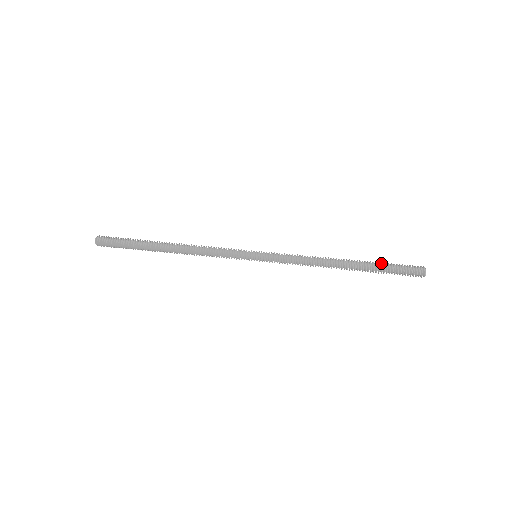
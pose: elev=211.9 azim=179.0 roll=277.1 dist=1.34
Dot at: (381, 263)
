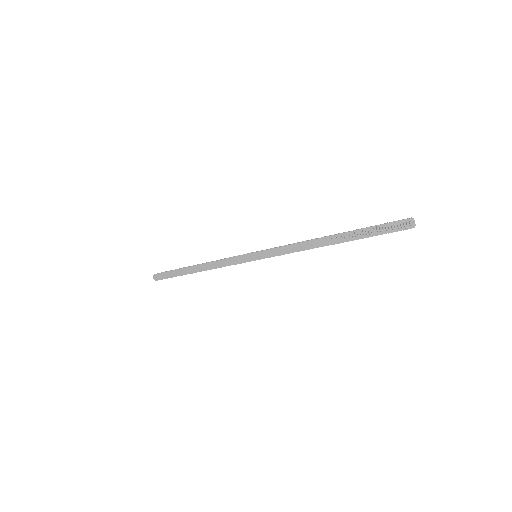
Dot at: occluded
